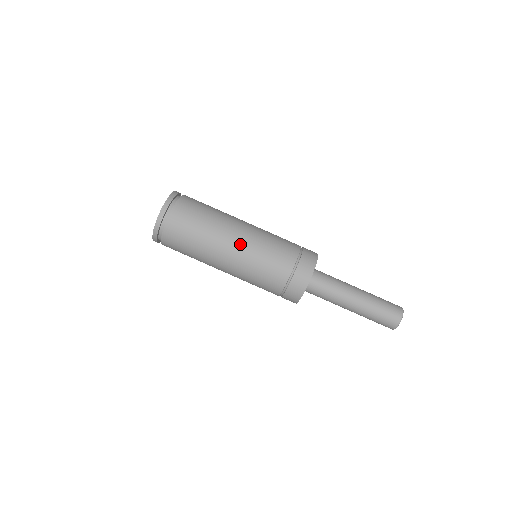
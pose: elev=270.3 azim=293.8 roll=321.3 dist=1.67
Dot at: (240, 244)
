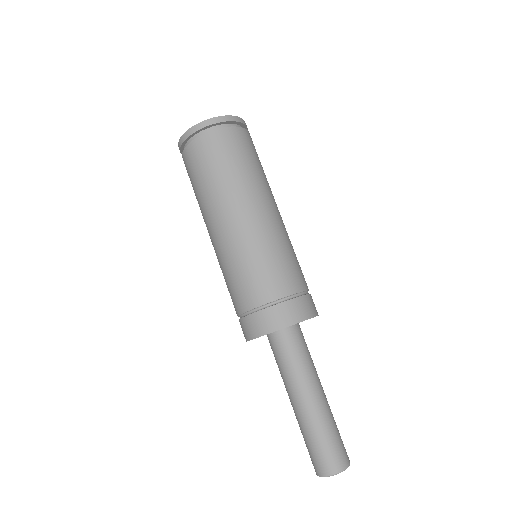
Dot at: (277, 218)
